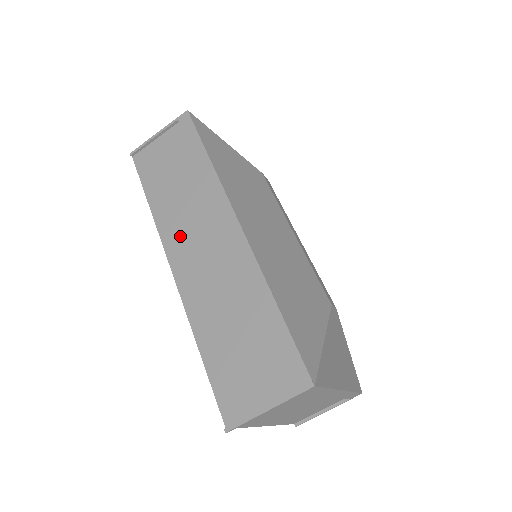
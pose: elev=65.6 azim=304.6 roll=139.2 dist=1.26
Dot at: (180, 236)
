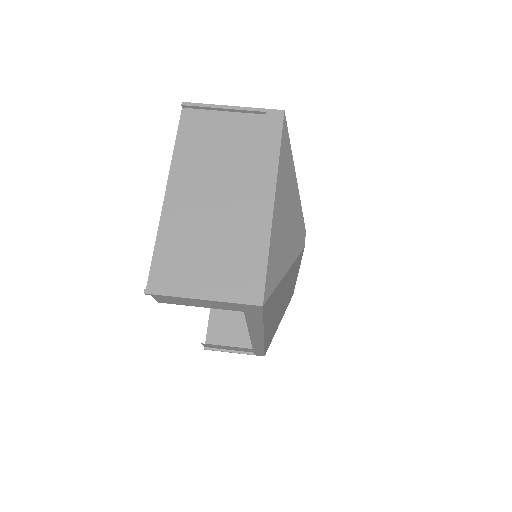
Dot at: occluded
